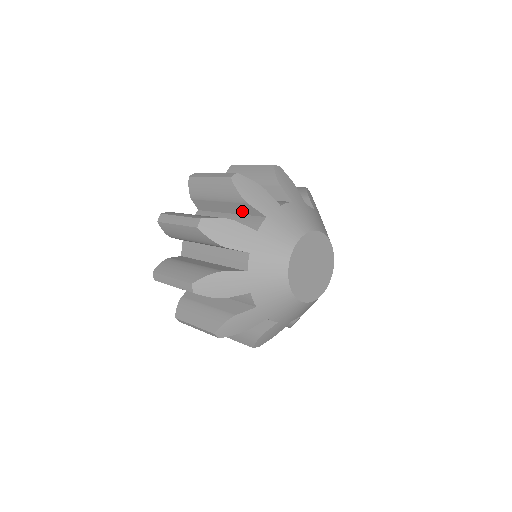
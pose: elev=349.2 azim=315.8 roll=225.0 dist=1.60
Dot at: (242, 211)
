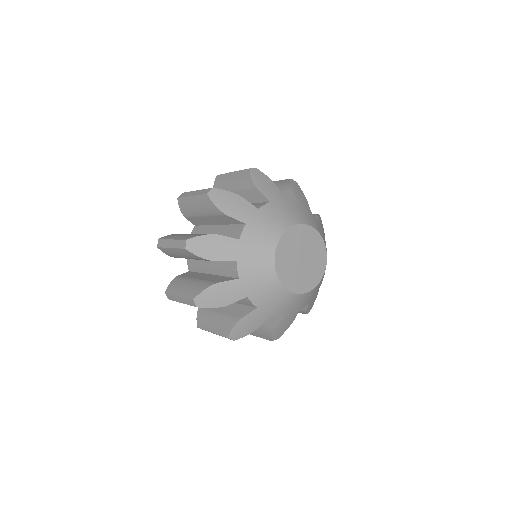
Dot at: occluded
